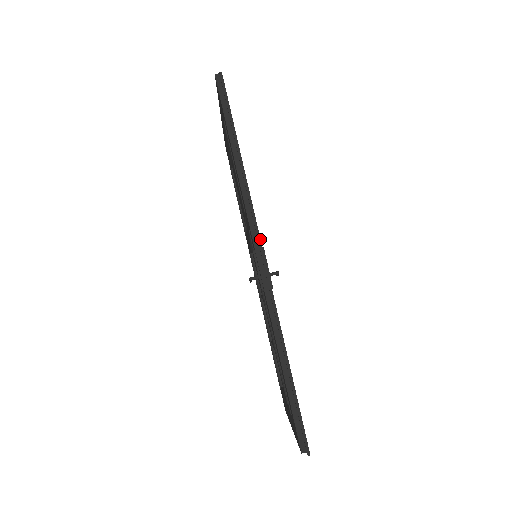
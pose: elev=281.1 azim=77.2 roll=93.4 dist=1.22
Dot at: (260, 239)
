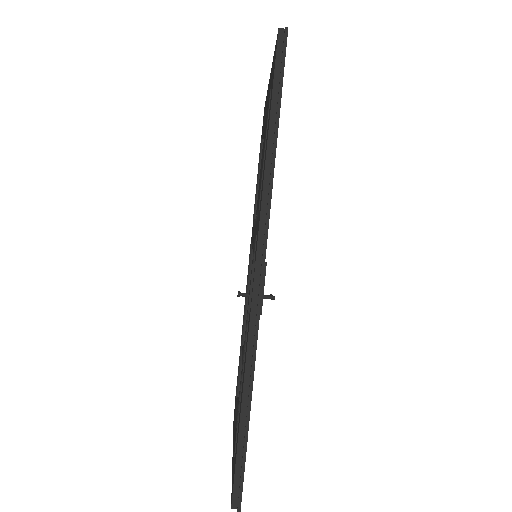
Dot at: (265, 254)
